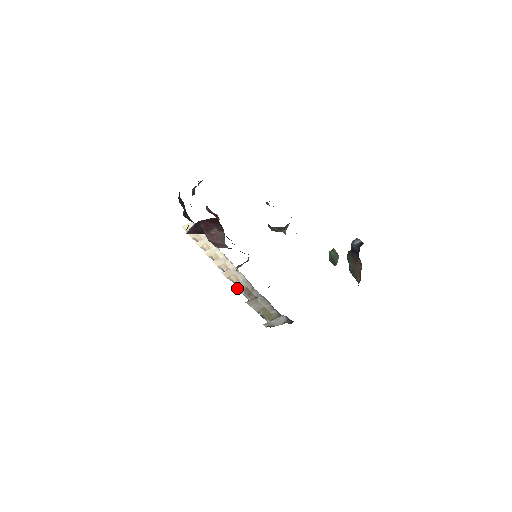
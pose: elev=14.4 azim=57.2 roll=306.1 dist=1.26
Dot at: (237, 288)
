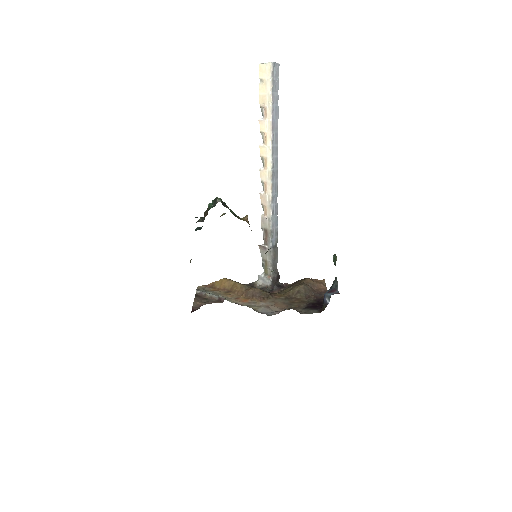
Dot at: (261, 223)
